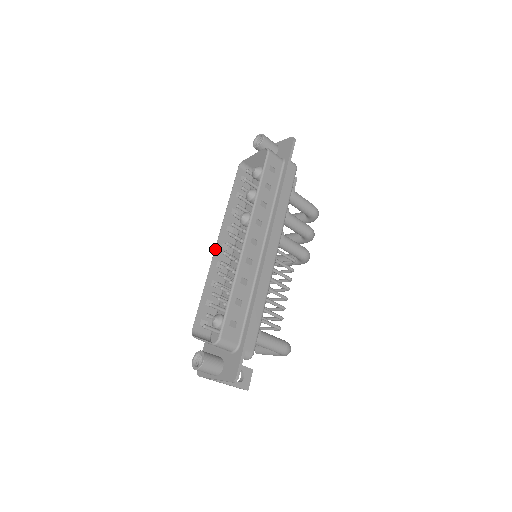
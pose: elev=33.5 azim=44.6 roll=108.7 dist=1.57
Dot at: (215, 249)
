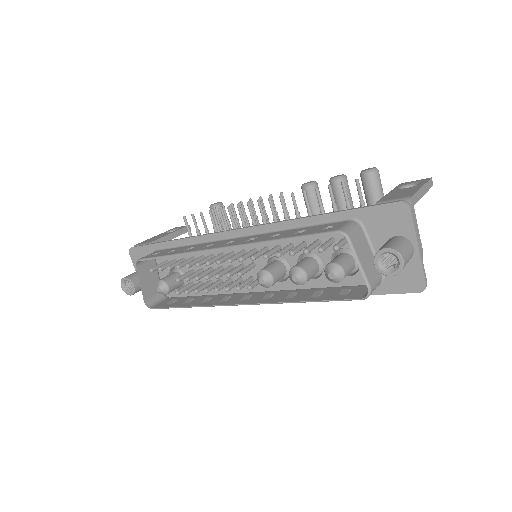
Dot at: (214, 250)
